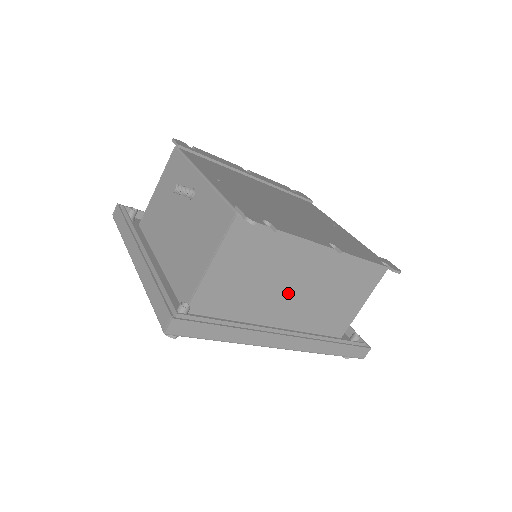
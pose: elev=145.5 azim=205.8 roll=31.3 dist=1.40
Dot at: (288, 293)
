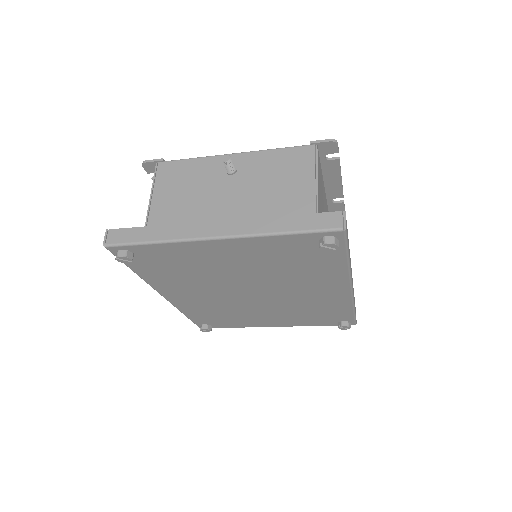
Dot at: occluded
